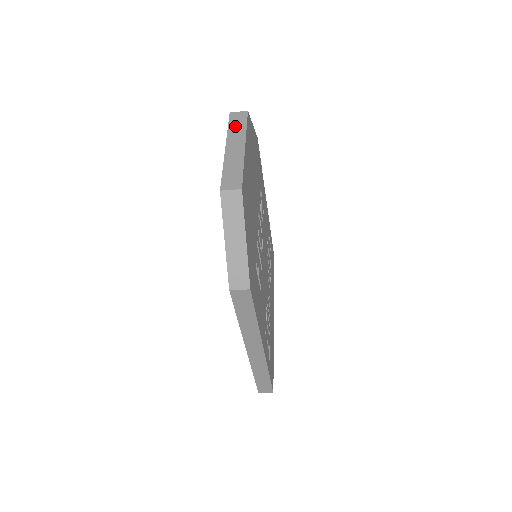
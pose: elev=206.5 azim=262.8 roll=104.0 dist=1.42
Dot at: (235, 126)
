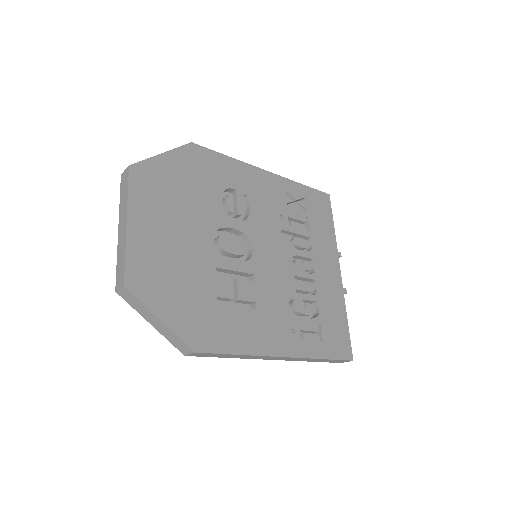
Dot at: (122, 194)
